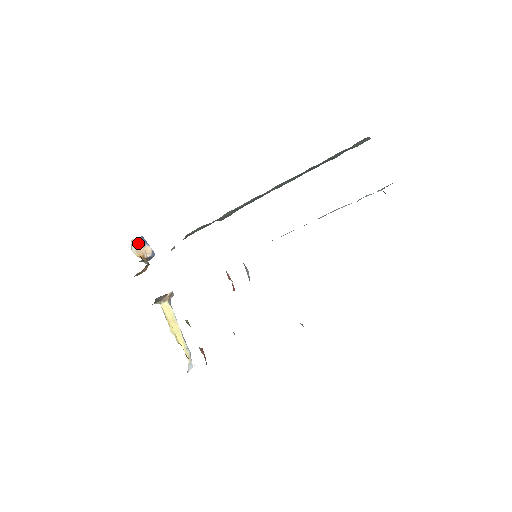
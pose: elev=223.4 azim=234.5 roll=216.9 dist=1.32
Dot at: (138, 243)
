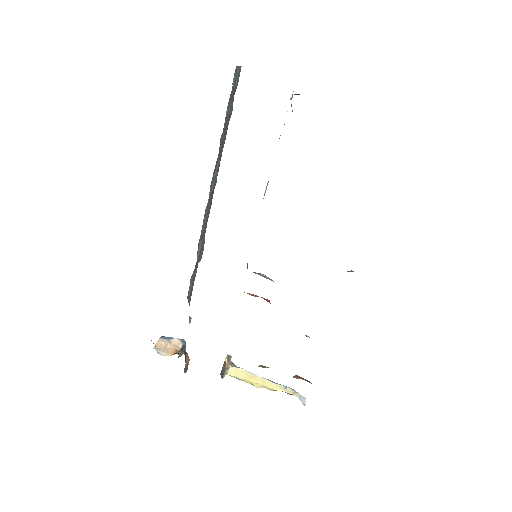
Dot at: (162, 345)
